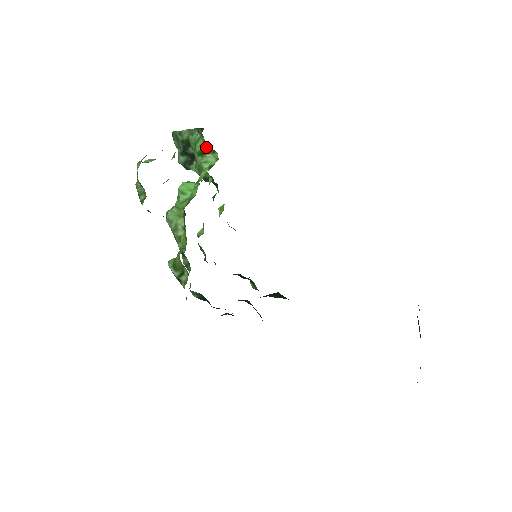
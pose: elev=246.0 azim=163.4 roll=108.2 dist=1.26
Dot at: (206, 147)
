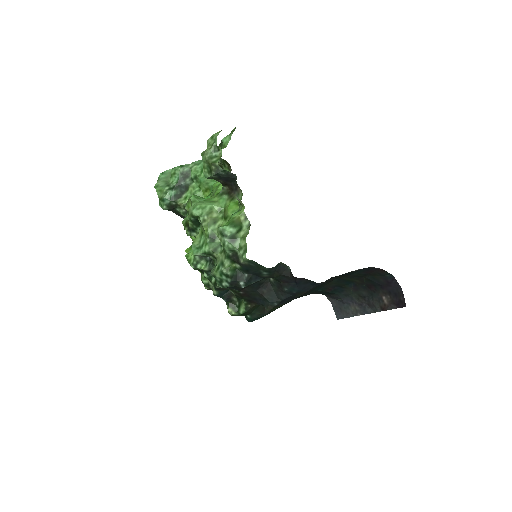
Dot at: occluded
